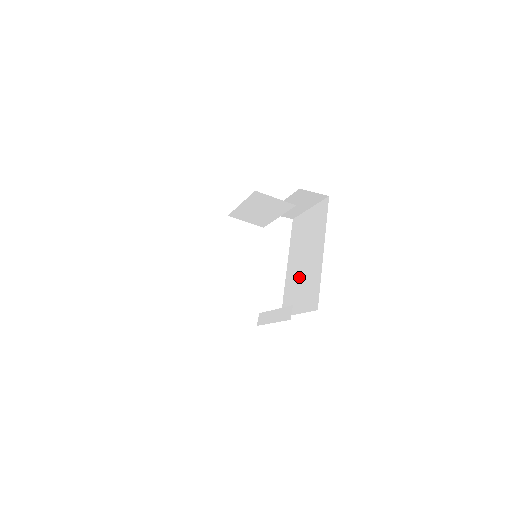
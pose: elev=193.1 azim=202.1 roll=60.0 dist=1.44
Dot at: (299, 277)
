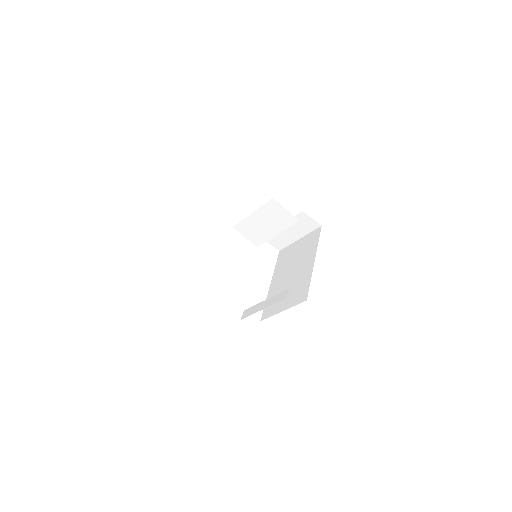
Dot at: (285, 286)
